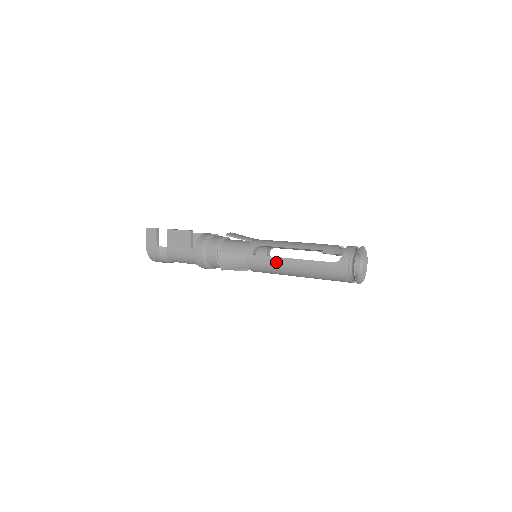
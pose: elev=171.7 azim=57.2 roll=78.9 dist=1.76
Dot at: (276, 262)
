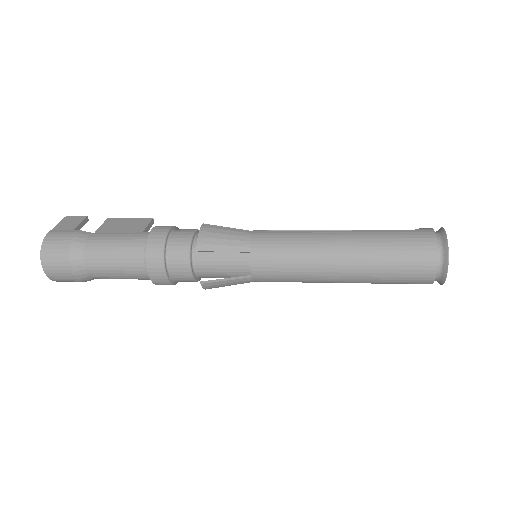
Dot at: (308, 234)
